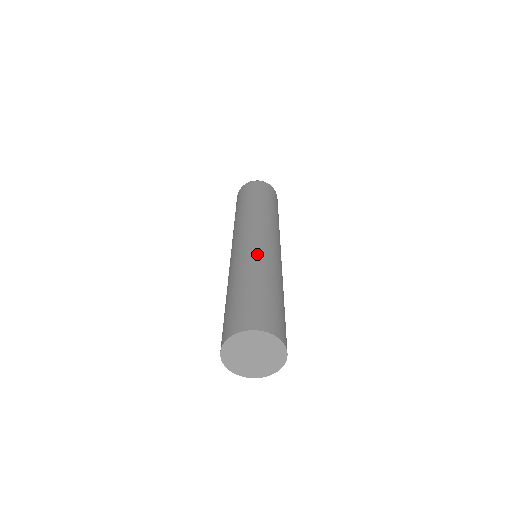
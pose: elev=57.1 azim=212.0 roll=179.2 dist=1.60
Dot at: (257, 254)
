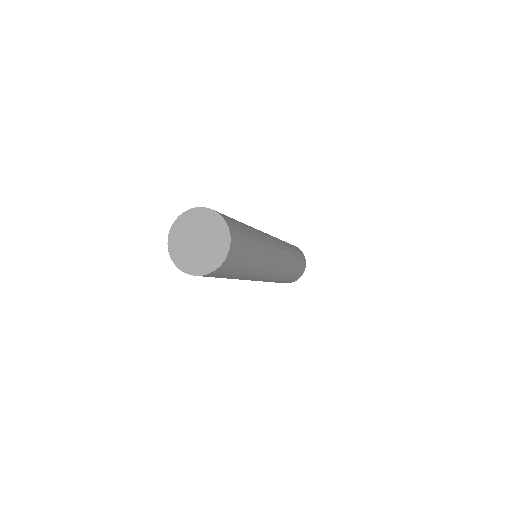
Dot at: occluded
